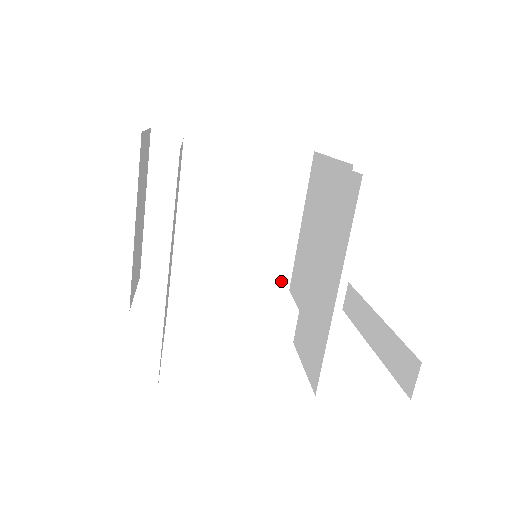
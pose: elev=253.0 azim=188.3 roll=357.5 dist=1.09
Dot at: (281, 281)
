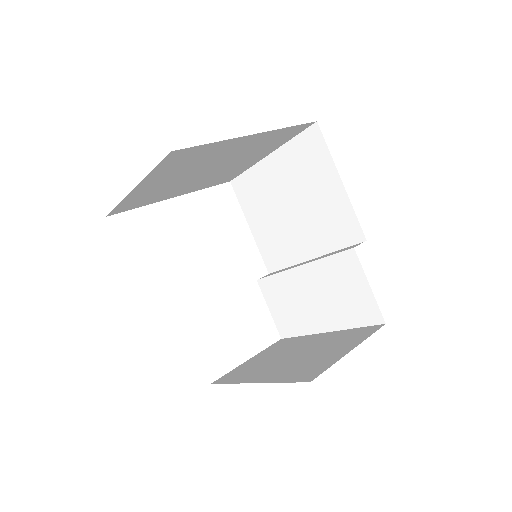
Dot at: (228, 180)
